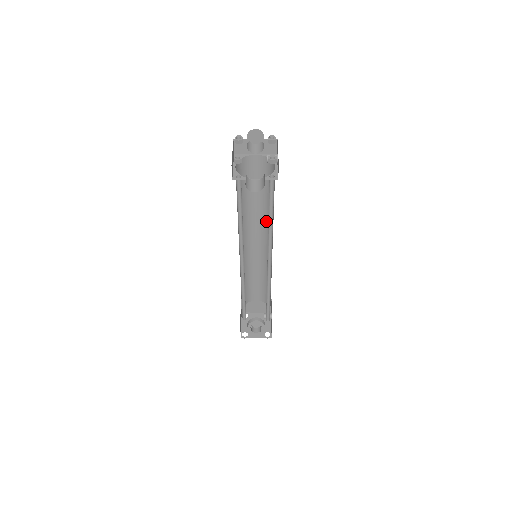
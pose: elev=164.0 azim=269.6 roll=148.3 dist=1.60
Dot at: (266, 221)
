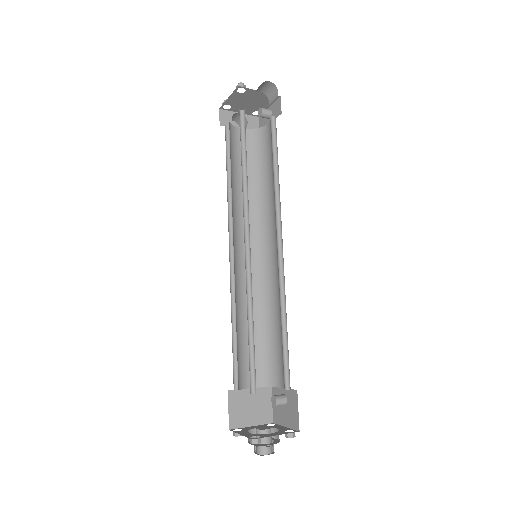
Dot at: (257, 215)
